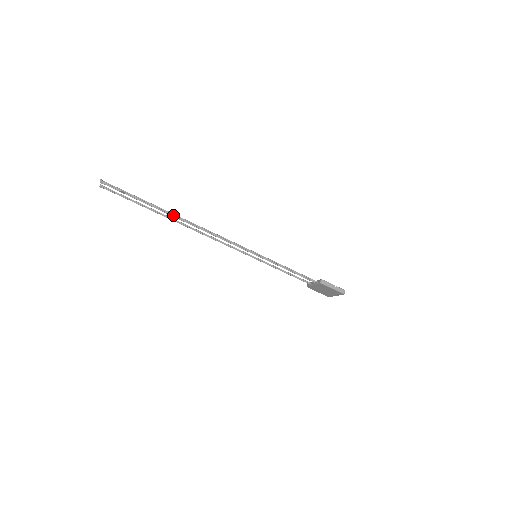
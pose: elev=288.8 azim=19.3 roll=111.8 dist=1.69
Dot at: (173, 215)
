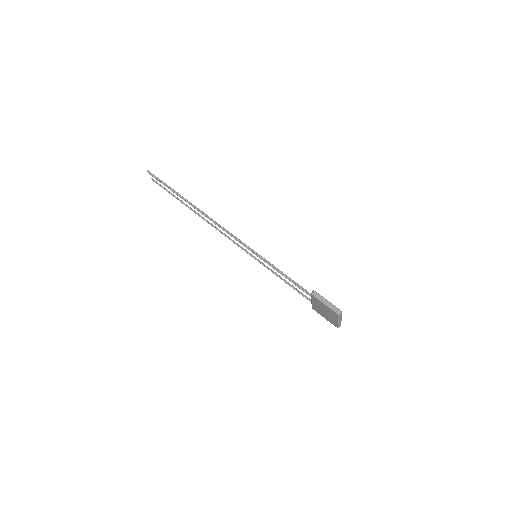
Dot at: (191, 204)
